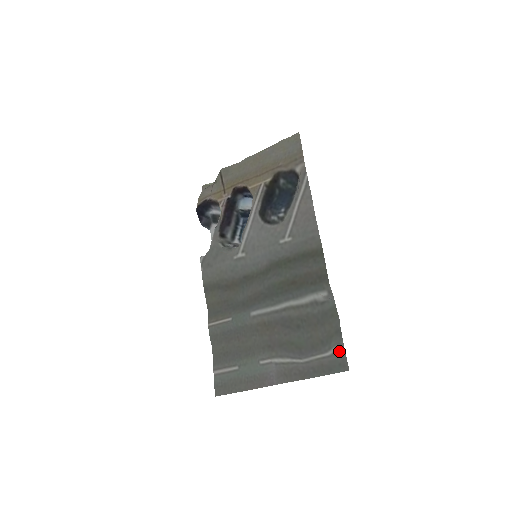
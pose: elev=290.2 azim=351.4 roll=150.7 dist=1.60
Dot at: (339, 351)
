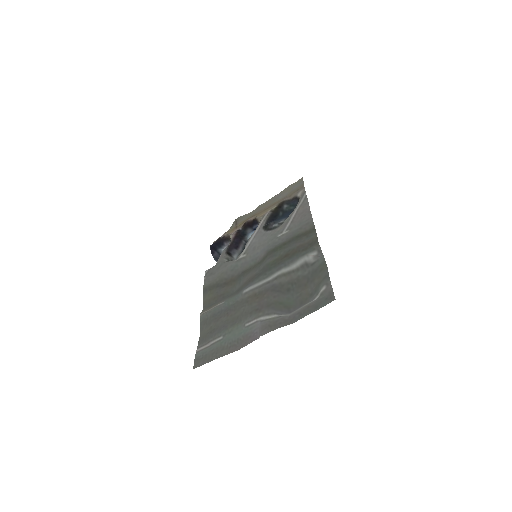
Dot at: (326, 289)
